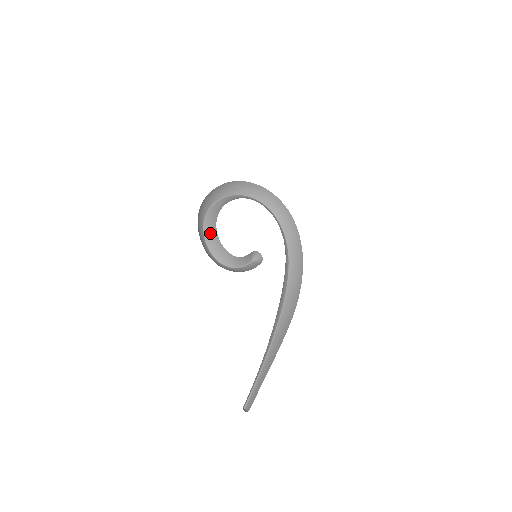
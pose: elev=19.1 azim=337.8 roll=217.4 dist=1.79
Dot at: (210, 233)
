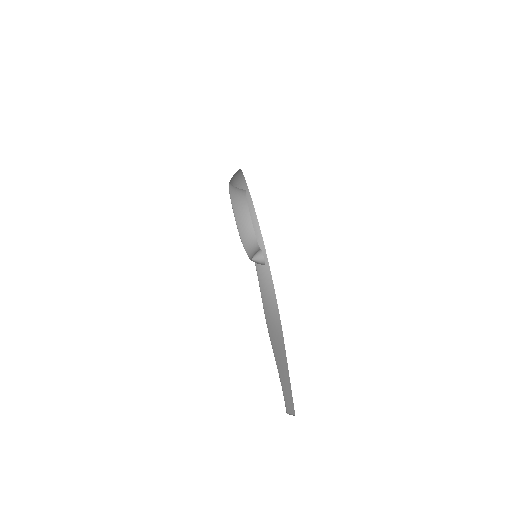
Dot at: (239, 207)
